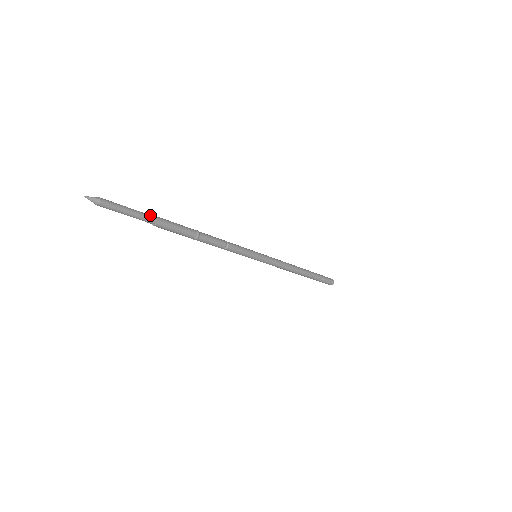
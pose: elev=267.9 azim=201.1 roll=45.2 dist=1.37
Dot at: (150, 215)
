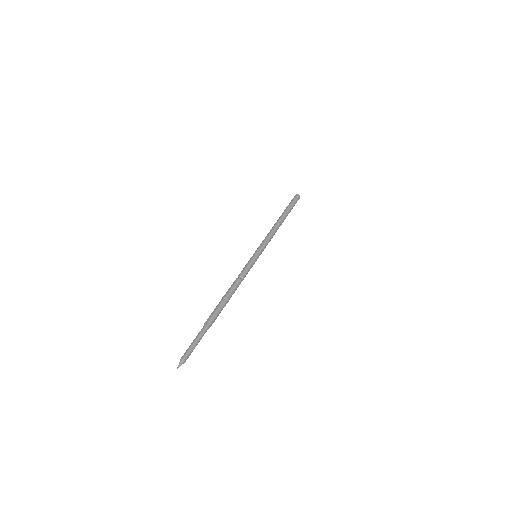
Dot at: (205, 328)
